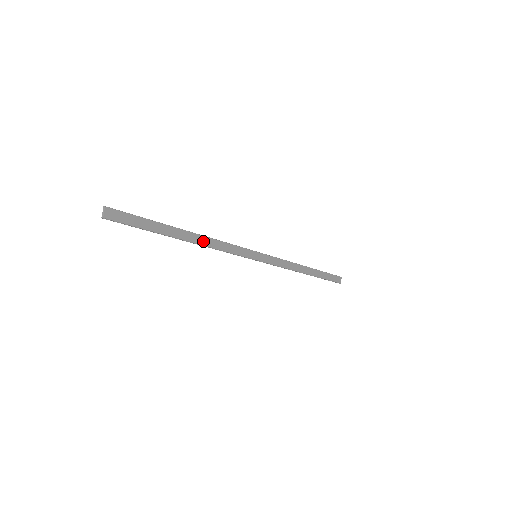
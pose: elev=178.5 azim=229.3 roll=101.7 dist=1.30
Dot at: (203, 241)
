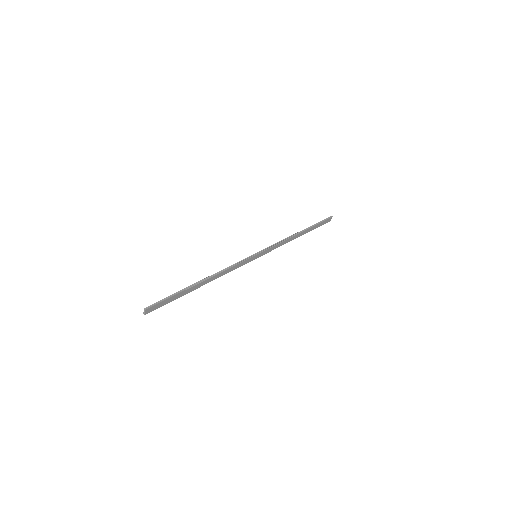
Dot at: (214, 278)
